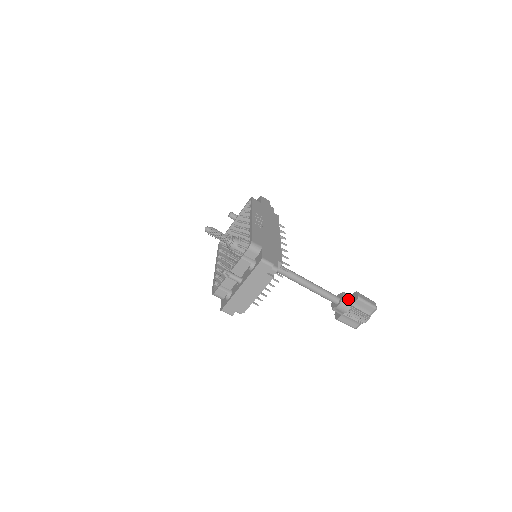
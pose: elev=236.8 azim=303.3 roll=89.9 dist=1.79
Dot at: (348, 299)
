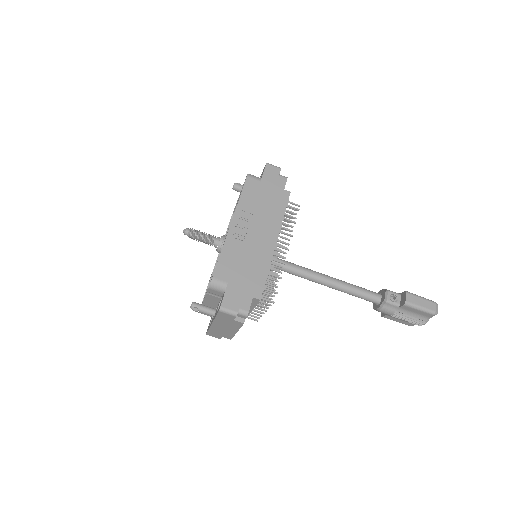
Dot at: (391, 303)
